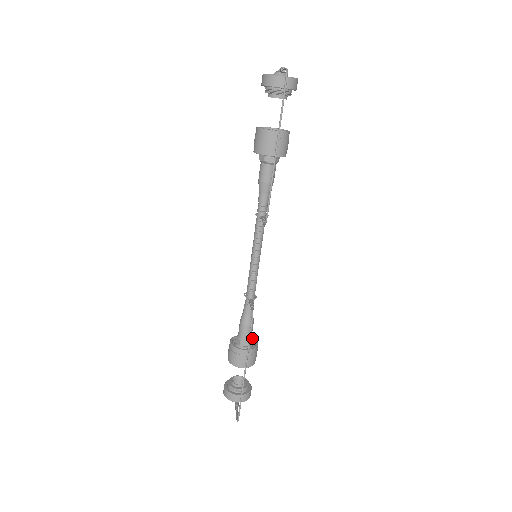
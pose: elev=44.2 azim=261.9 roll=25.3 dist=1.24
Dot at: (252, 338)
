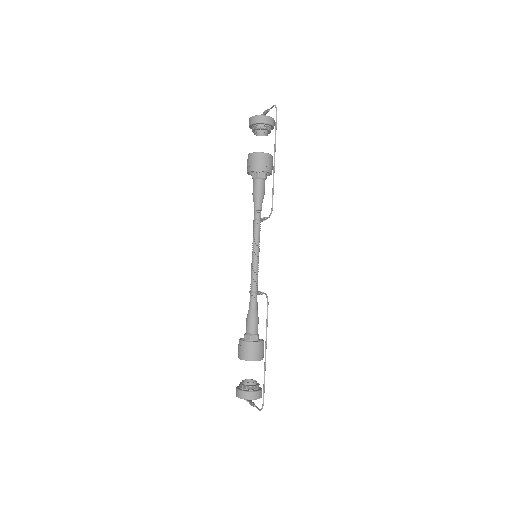
Dot at: (258, 334)
